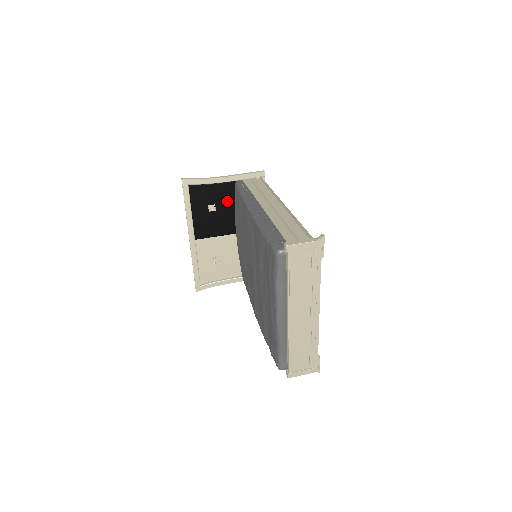
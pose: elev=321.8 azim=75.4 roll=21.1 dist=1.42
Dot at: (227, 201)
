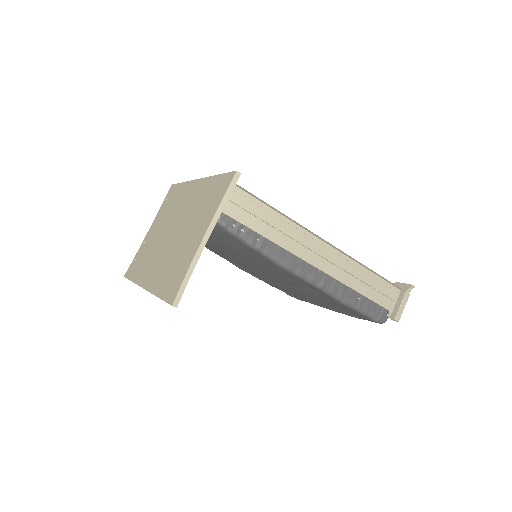
Dot at: occluded
